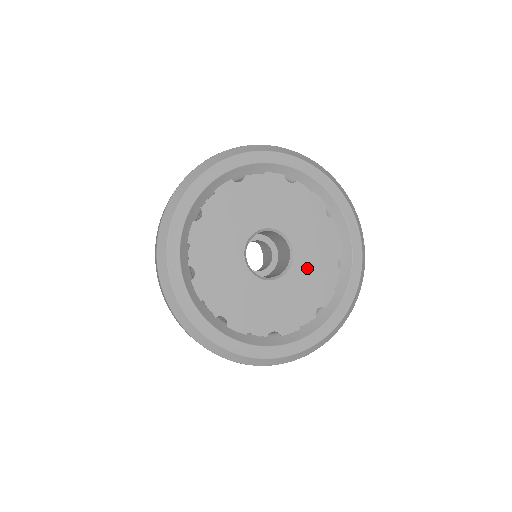
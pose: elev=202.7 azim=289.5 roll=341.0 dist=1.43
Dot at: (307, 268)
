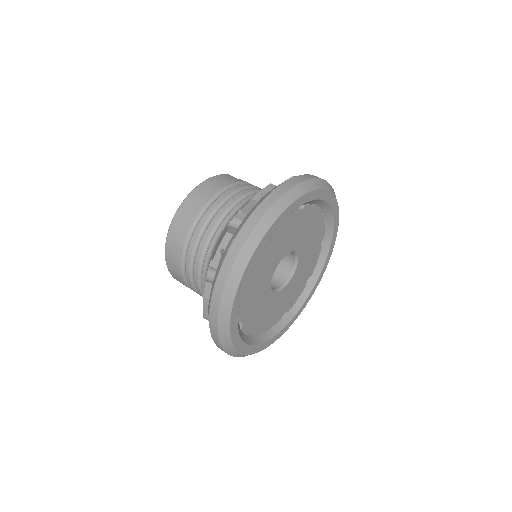
Dot at: (295, 283)
